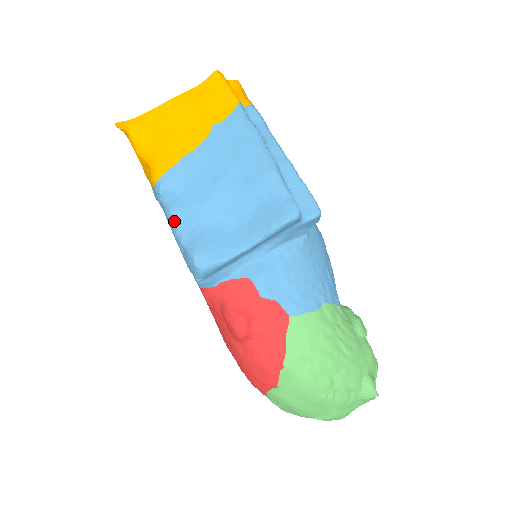
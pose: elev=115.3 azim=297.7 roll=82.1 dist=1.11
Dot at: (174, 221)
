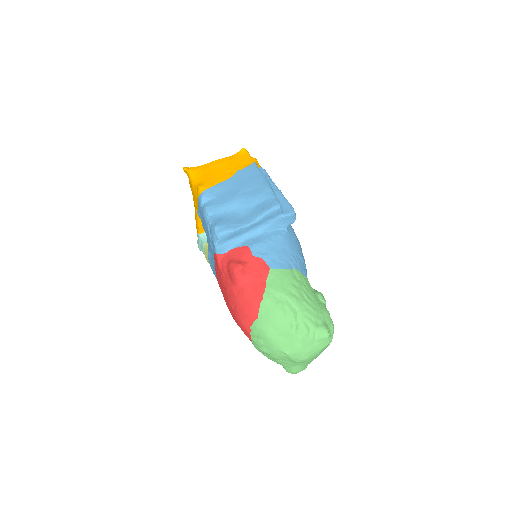
Dot at: (207, 212)
